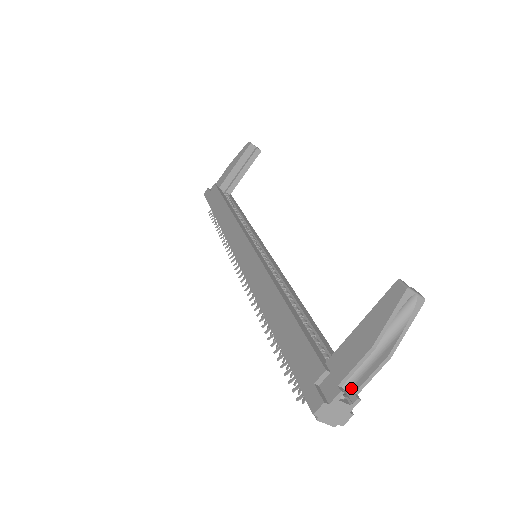
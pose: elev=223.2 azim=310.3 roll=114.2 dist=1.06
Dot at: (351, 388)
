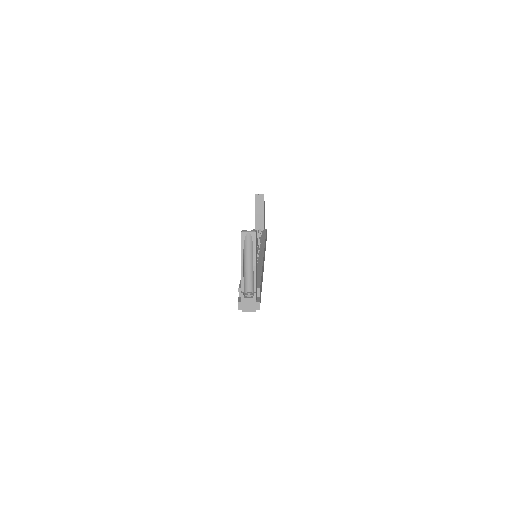
Dot at: (254, 290)
